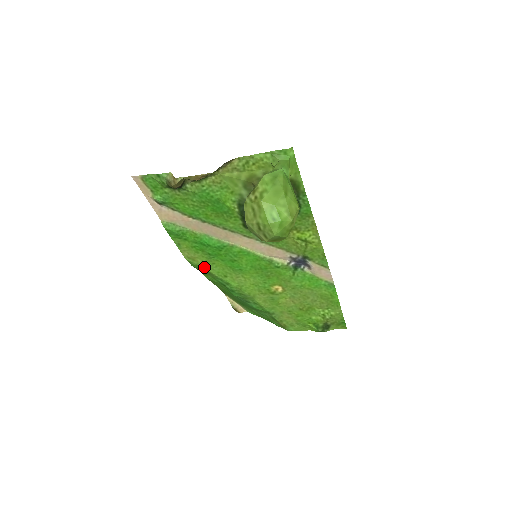
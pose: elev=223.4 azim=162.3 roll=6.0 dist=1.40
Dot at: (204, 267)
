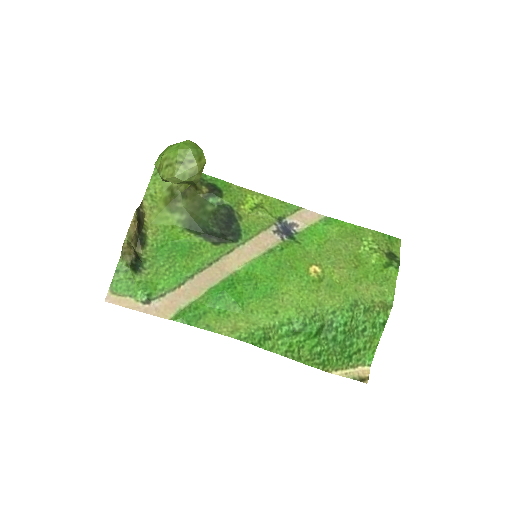
Dot at: (253, 327)
